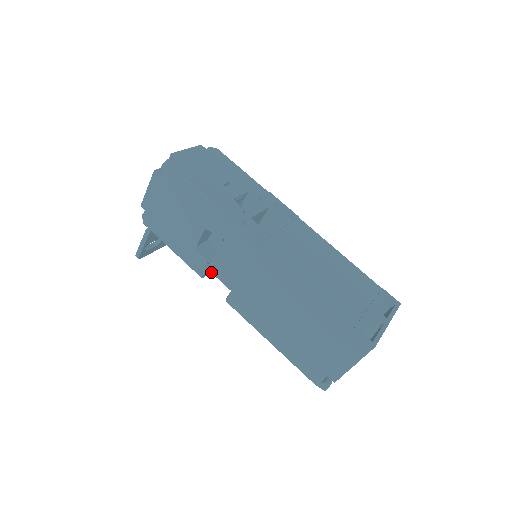
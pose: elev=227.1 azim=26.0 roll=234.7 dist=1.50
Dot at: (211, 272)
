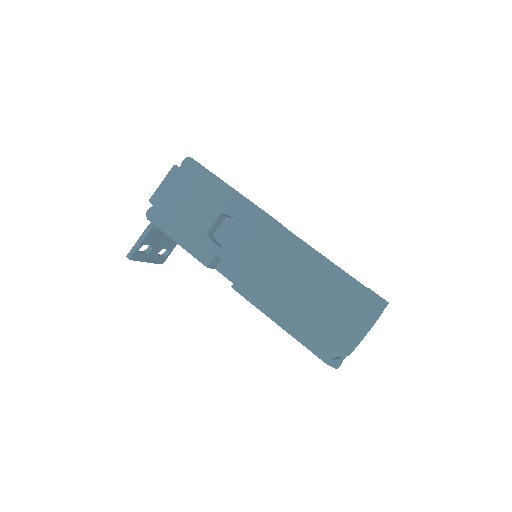
Dot at: (220, 258)
